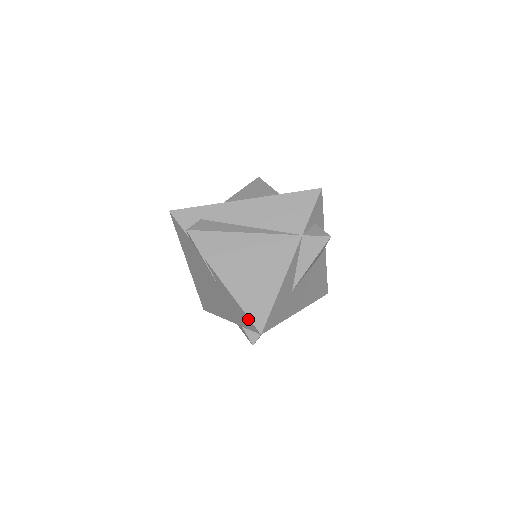
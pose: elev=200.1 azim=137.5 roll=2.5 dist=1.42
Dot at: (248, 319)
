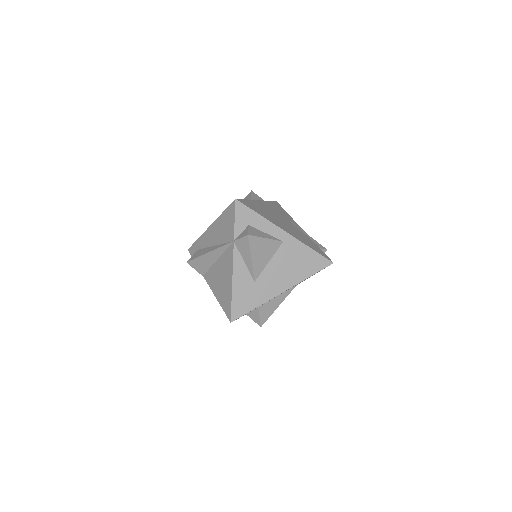
Dot at: (226, 313)
